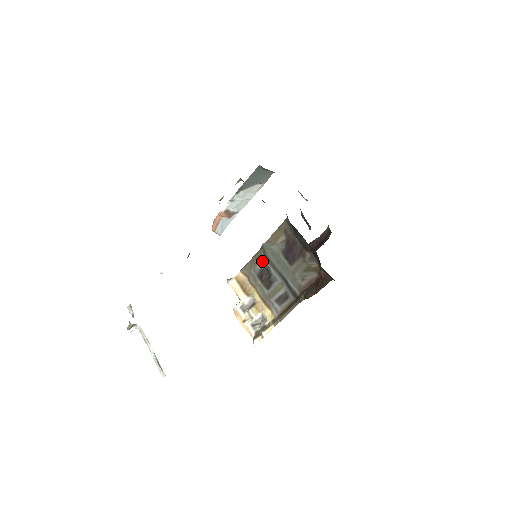
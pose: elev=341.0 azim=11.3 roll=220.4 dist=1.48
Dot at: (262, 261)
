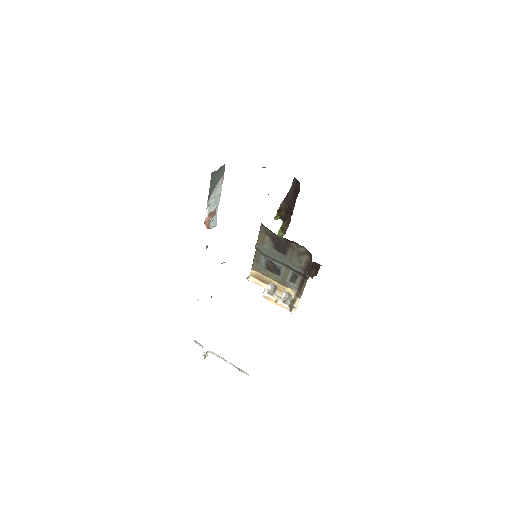
Dot at: (263, 258)
